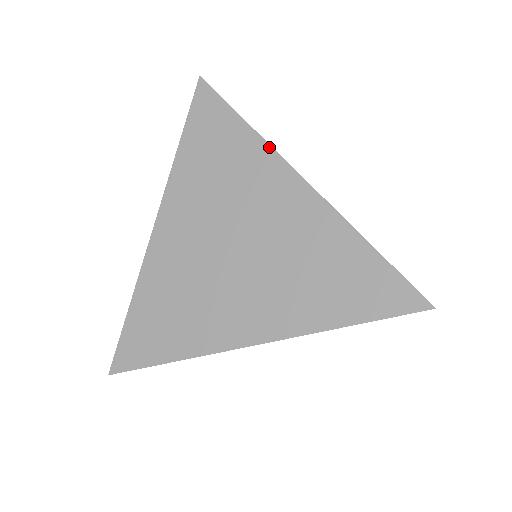
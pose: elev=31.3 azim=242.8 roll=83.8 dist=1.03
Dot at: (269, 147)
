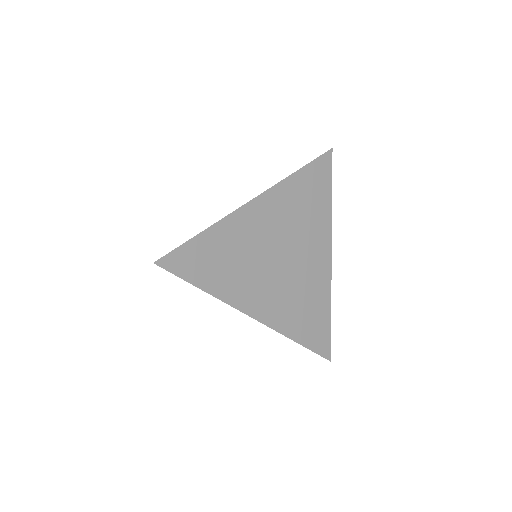
Dot at: occluded
